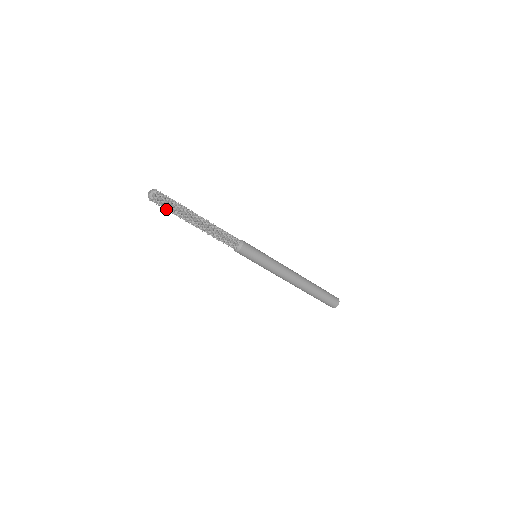
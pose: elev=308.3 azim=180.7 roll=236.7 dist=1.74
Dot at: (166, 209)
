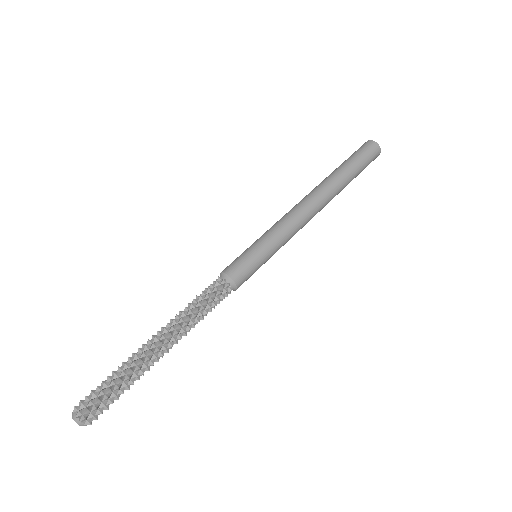
Dot at: (115, 397)
